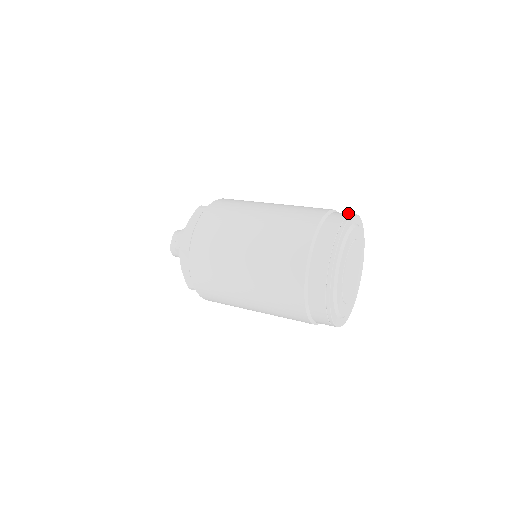
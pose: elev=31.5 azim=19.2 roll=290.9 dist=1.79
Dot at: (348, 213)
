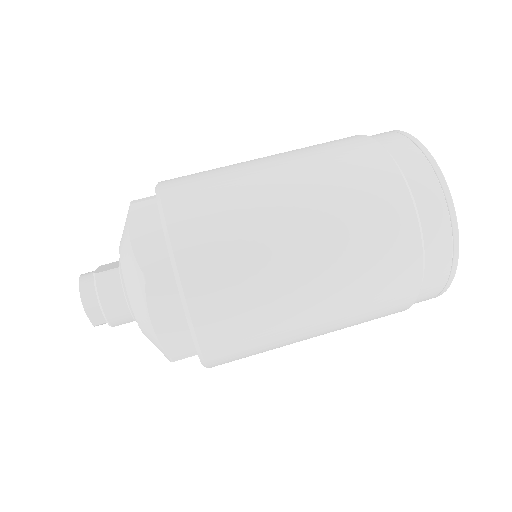
Dot at: (423, 162)
